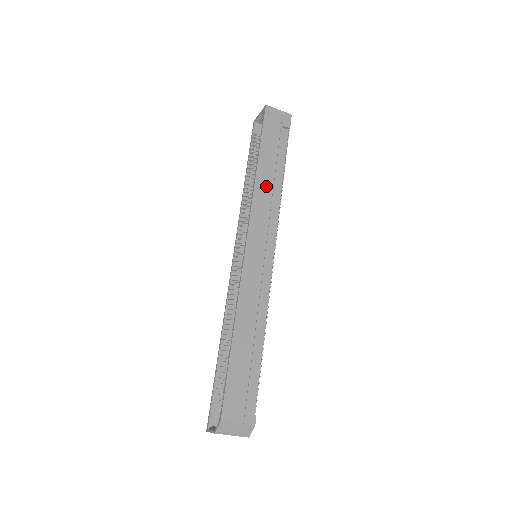
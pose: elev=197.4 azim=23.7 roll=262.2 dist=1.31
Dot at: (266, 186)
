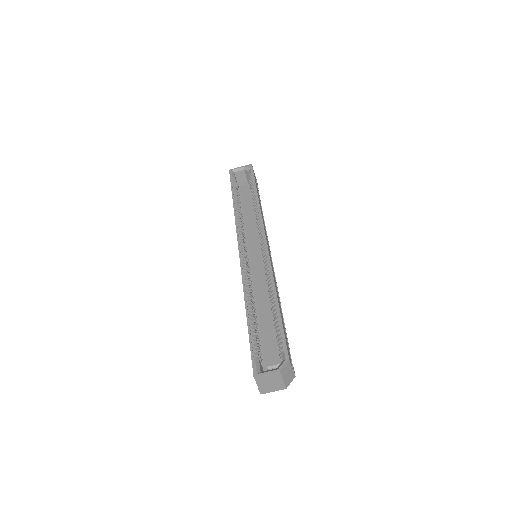
Dot at: occluded
